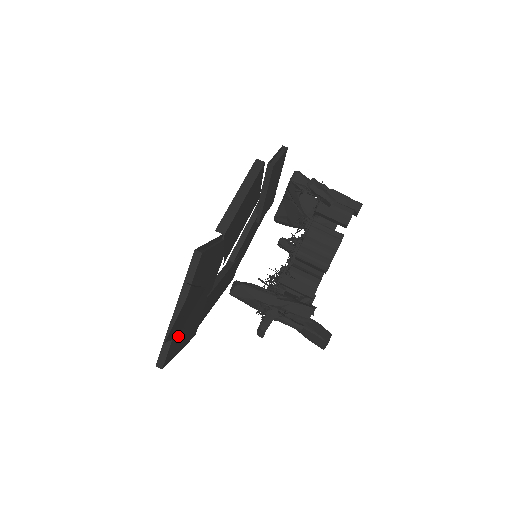
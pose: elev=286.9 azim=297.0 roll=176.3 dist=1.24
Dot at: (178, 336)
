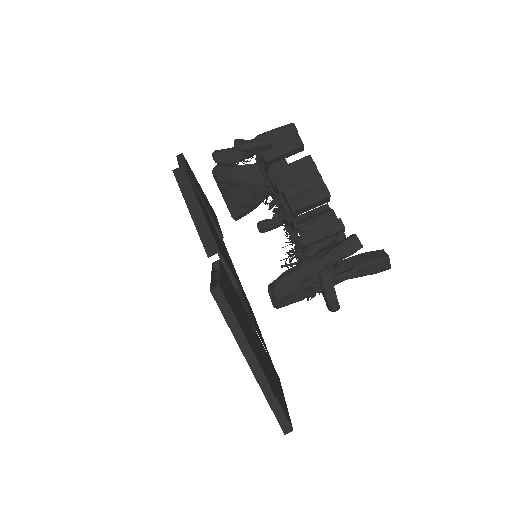
Dot at: occluded
